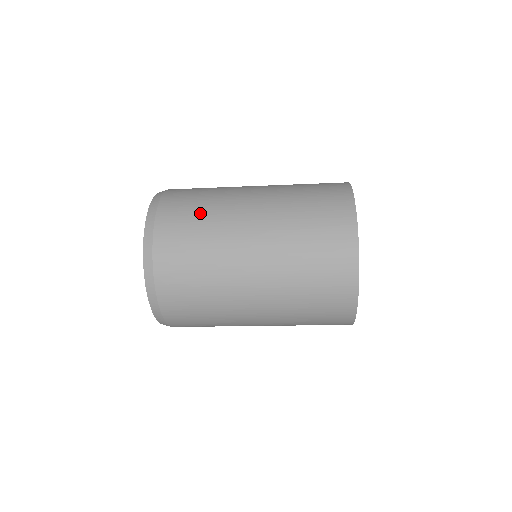
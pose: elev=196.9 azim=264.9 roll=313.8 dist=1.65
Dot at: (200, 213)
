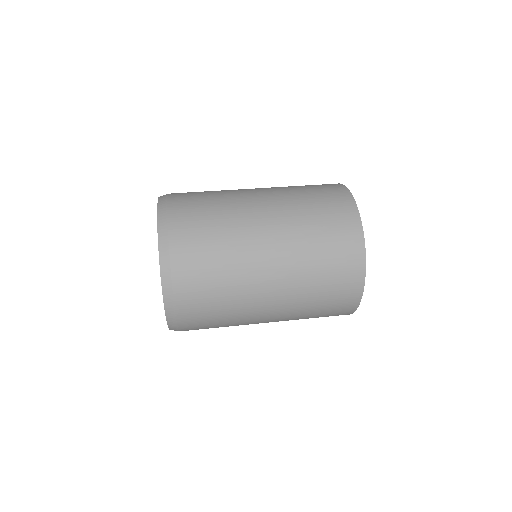
Dot at: (213, 222)
